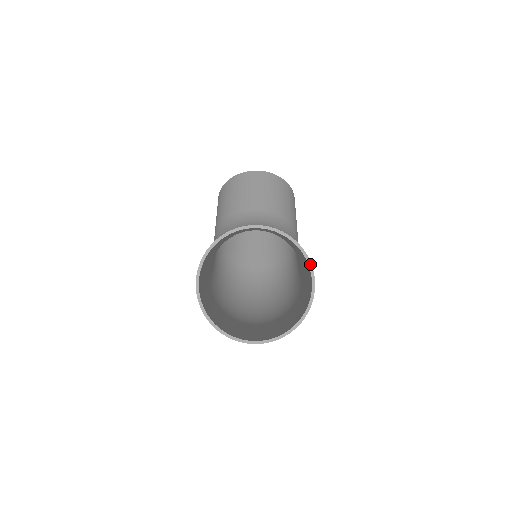
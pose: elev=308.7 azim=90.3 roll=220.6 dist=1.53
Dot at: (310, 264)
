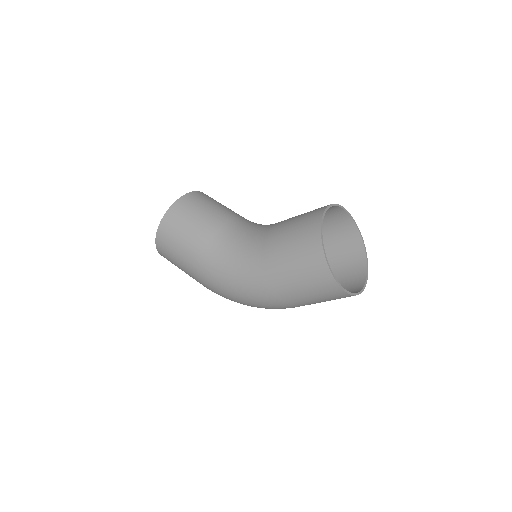
Dot at: occluded
